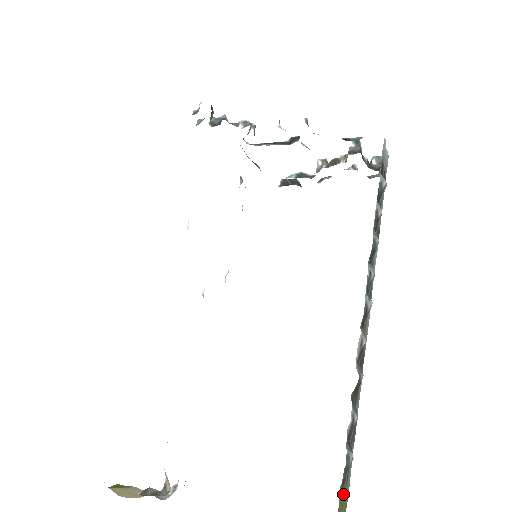
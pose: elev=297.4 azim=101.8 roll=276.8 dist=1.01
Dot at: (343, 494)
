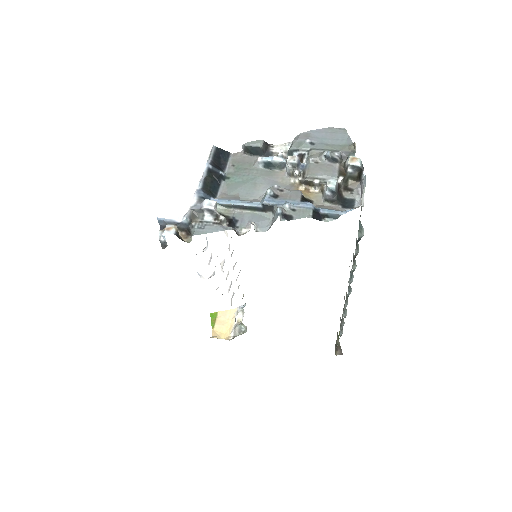
Dot at: occluded
